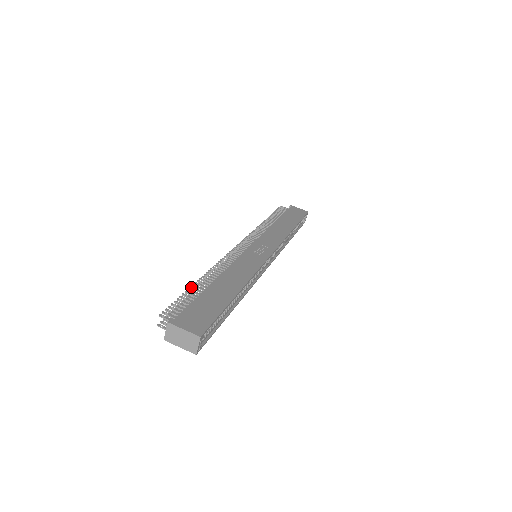
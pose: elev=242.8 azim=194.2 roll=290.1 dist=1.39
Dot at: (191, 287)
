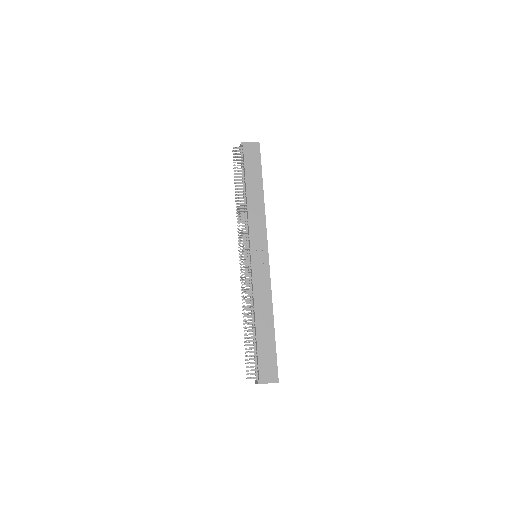
Dot at: (246, 338)
